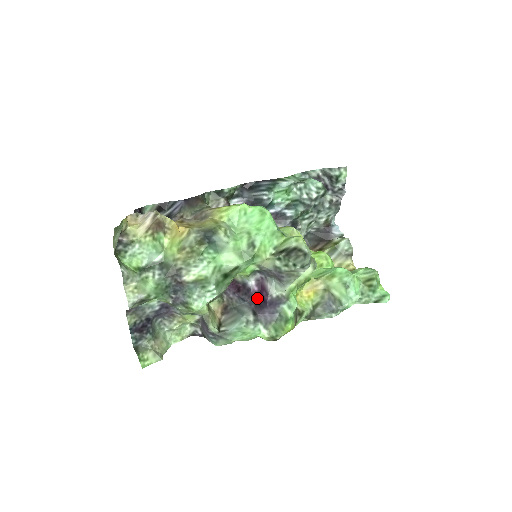
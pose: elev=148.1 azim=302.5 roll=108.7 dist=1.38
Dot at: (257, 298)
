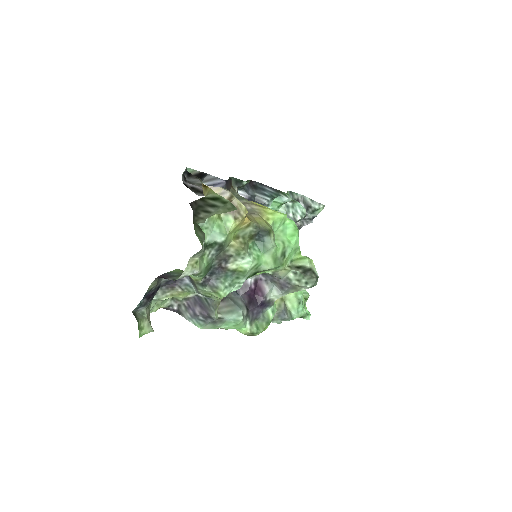
Dot at: (252, 295)
